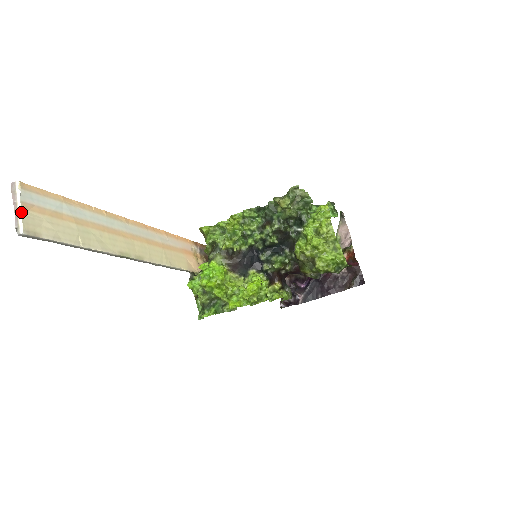
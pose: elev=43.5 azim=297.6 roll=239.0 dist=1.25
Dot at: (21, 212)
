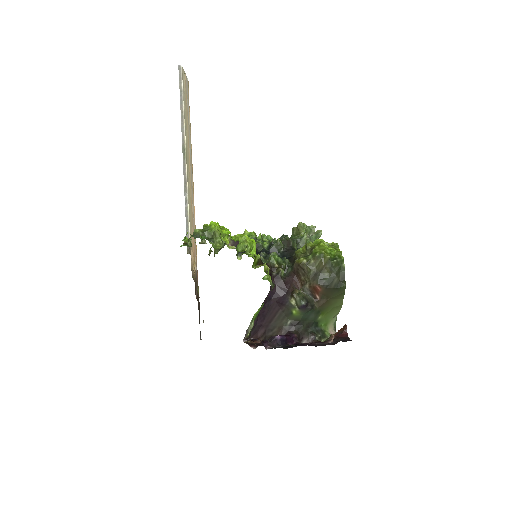
Dot at: occluded
